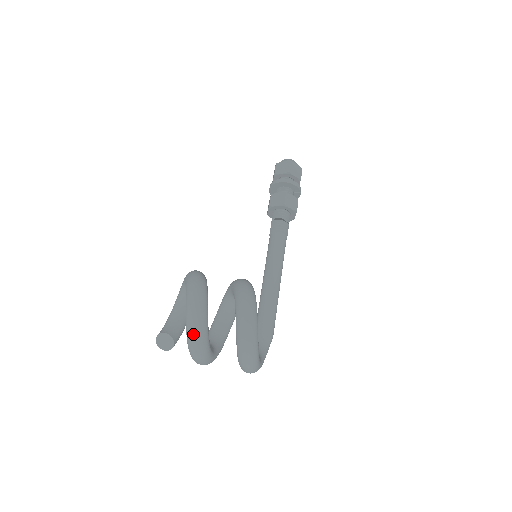
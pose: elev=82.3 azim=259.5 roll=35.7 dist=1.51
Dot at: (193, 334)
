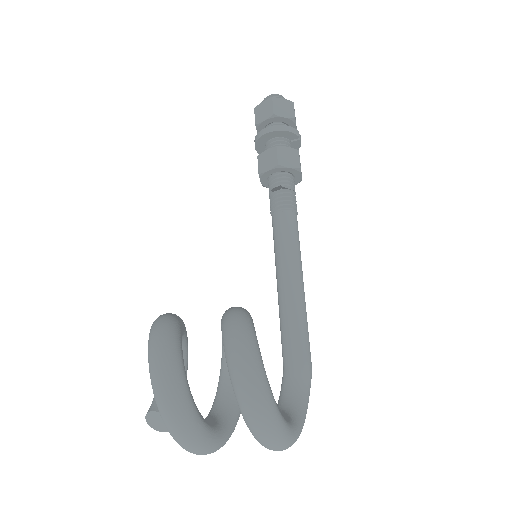
Dot at: (172, 428)
